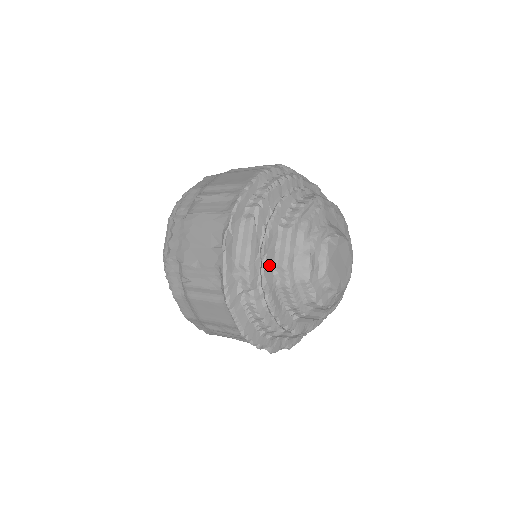
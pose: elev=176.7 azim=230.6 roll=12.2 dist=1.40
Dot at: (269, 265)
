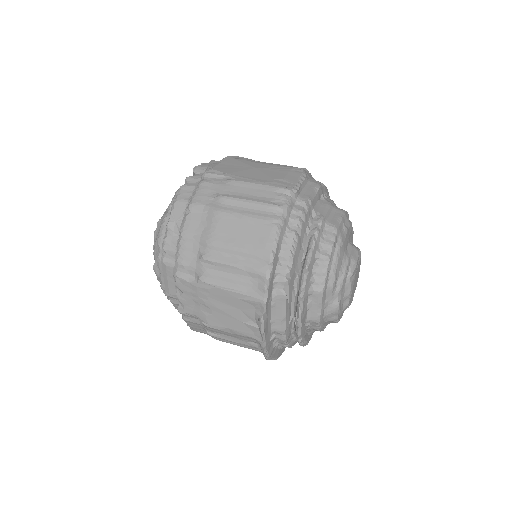
Dot at: (303, 325)
